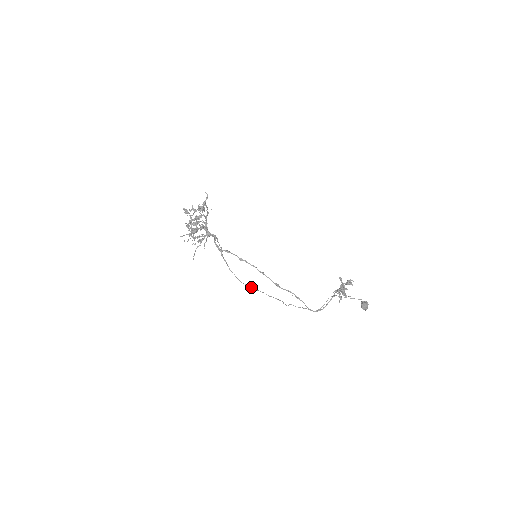
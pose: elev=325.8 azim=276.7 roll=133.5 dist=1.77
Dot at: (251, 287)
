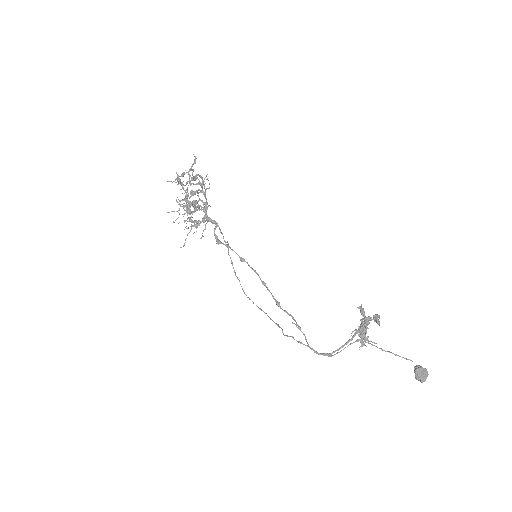
Dot at: occluded
